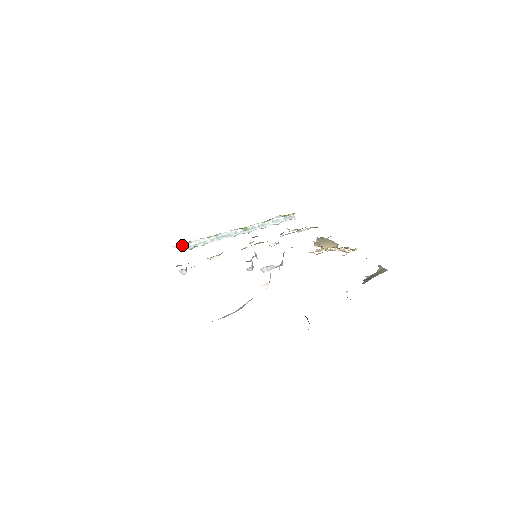
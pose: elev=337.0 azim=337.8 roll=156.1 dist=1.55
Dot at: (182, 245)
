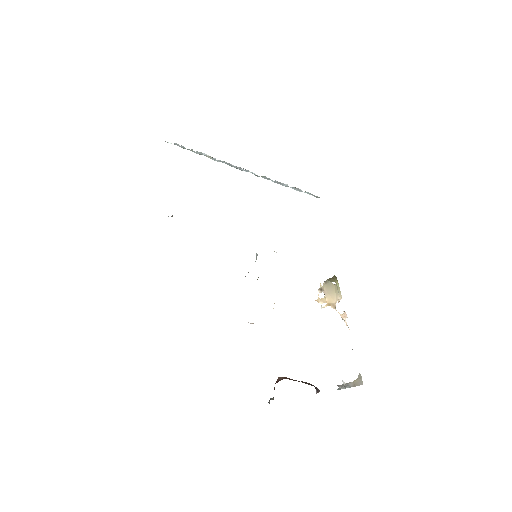
Dot at: occluded
